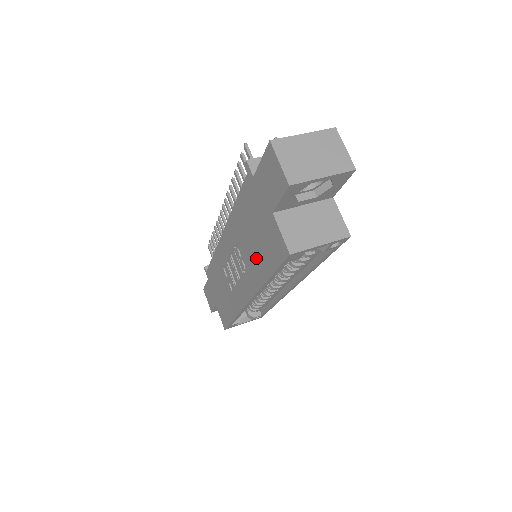
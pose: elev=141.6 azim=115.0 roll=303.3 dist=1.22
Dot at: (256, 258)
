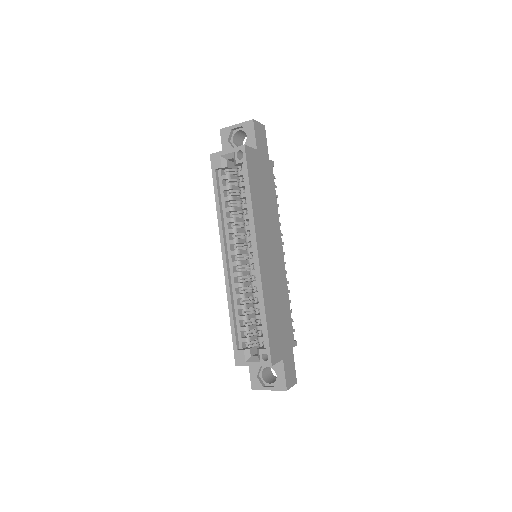
Dot at: occluded
